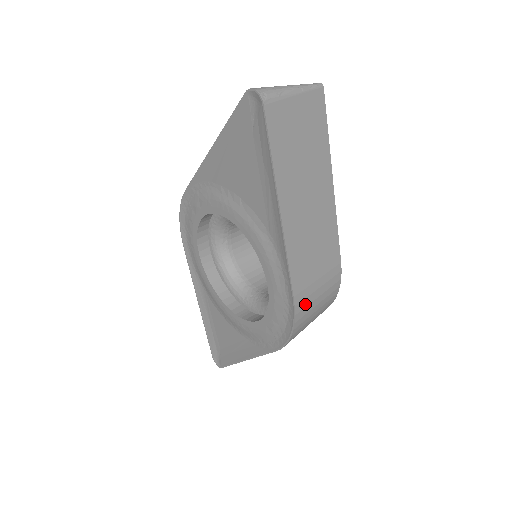
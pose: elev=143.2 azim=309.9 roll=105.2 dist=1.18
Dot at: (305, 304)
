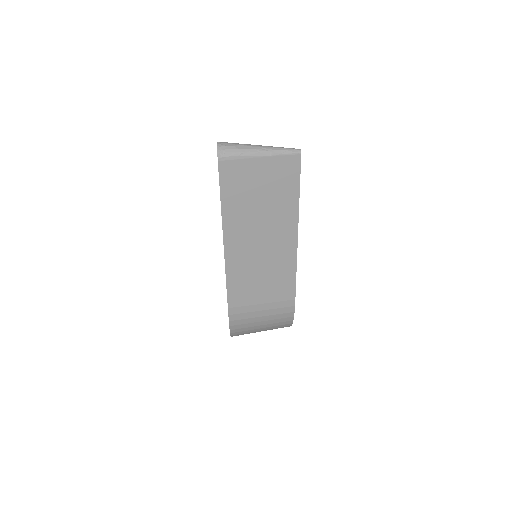
Dot at: (243, 317)
